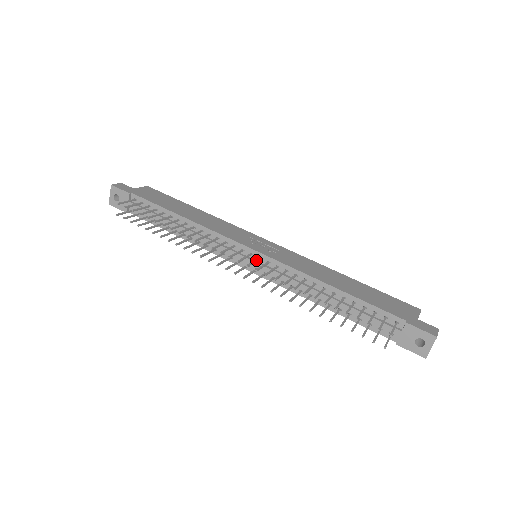
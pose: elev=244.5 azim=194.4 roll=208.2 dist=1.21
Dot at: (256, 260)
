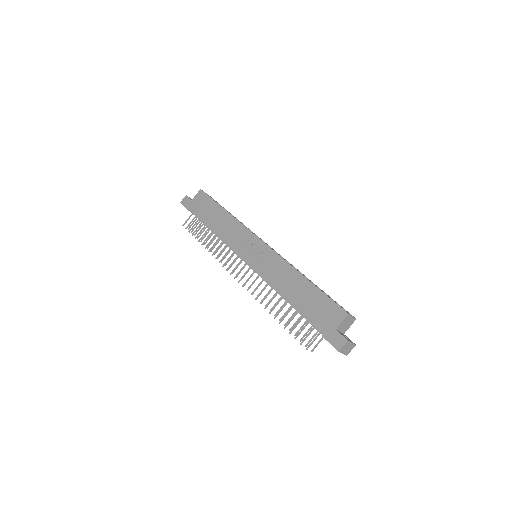
Dot at: (247, 271)
